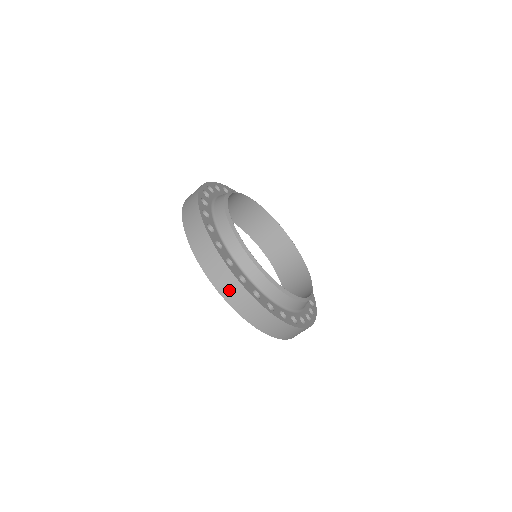
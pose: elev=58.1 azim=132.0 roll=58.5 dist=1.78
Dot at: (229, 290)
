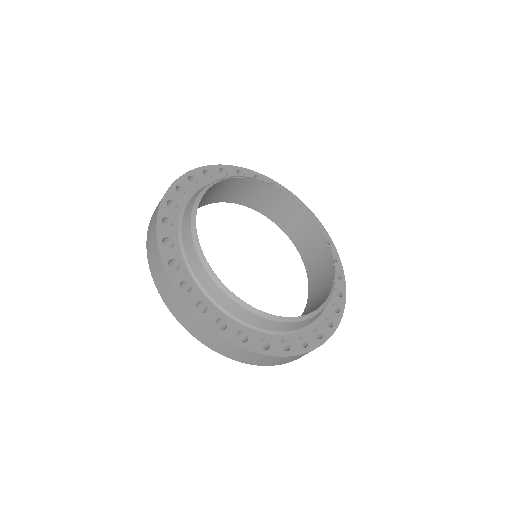
Dot at: (151, 249)
